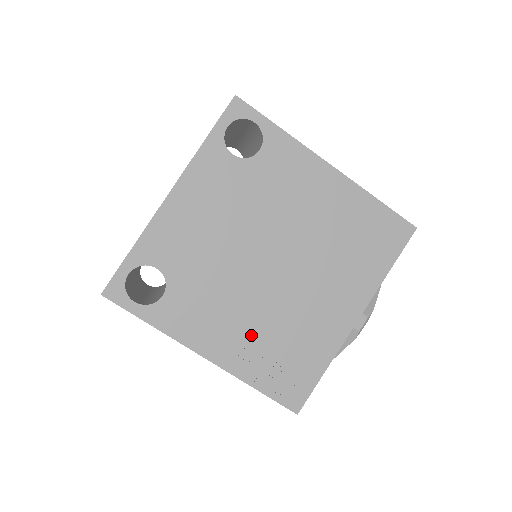
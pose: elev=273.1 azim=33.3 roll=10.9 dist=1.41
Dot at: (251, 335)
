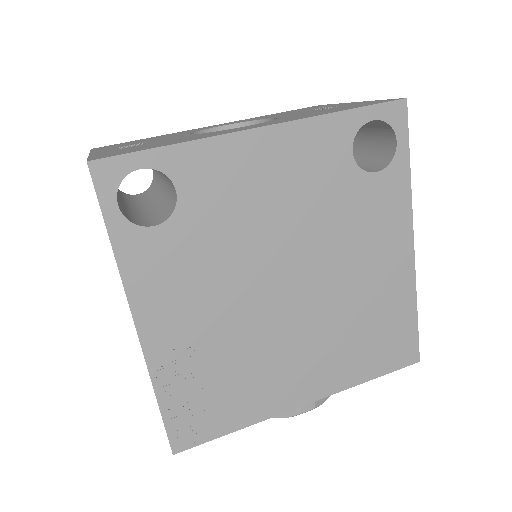
Dot at: (204, 342)
